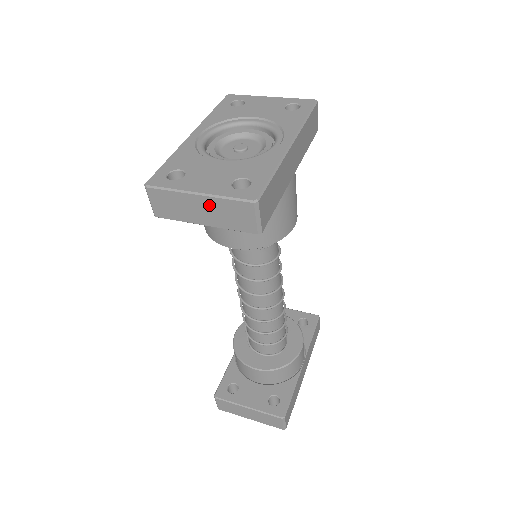
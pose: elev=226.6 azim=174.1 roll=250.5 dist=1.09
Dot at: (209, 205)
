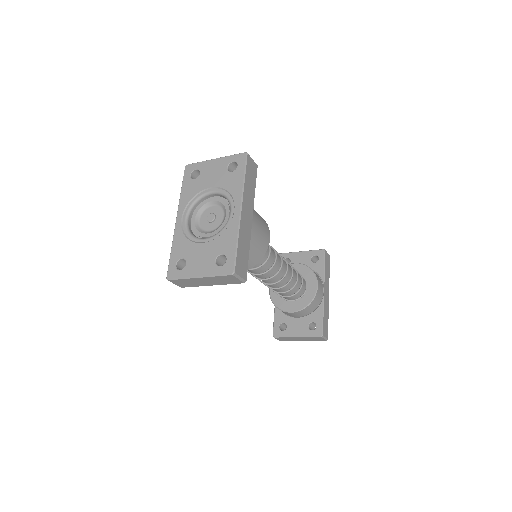
Dot at: (208, 279)
